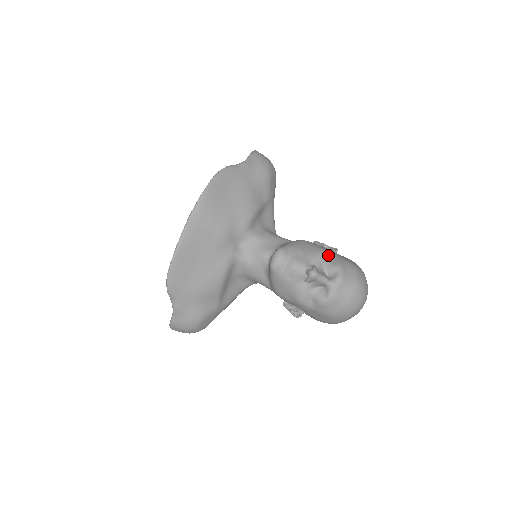
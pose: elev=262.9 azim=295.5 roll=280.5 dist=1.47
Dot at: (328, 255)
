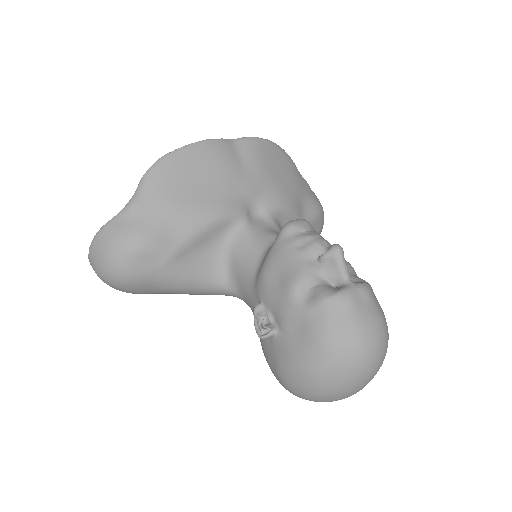
Dot at: (356, 274)
